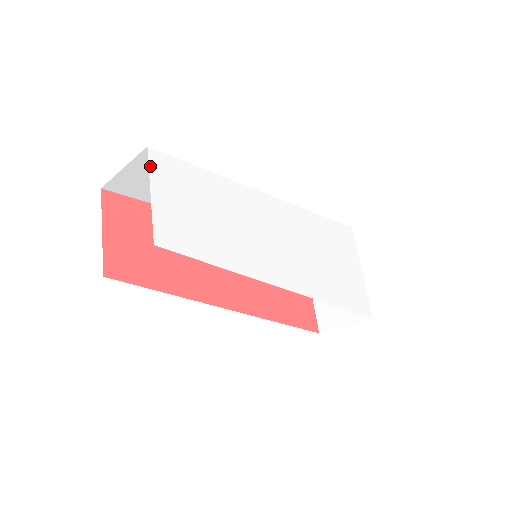
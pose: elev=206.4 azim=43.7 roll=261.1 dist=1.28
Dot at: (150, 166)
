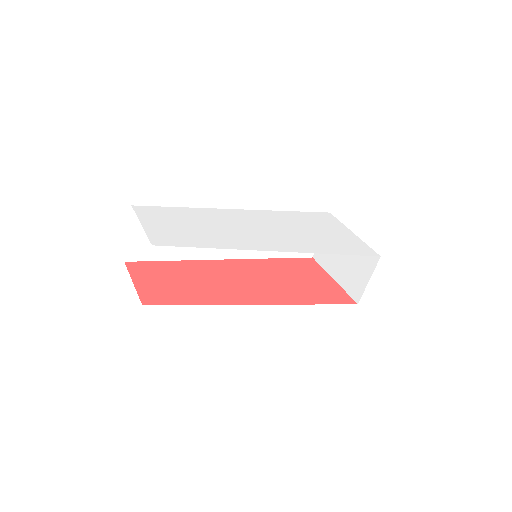
Dot at: (136, 213)
